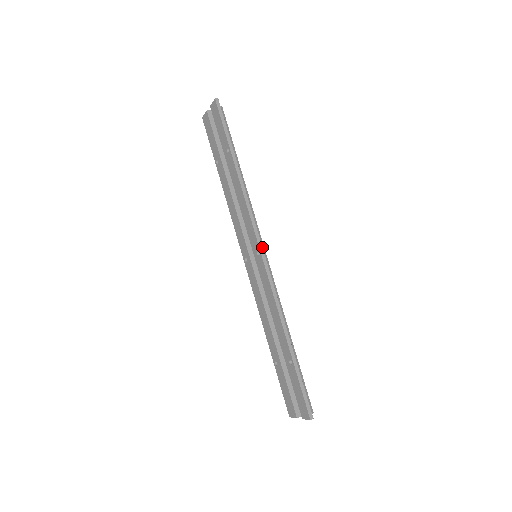
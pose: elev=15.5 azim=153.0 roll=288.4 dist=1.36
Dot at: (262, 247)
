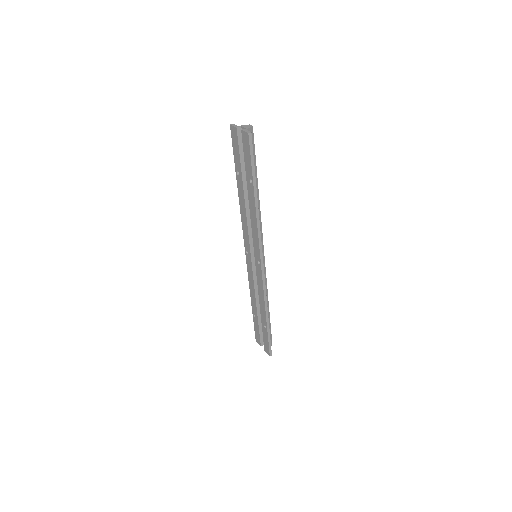
Dot at: occluded
